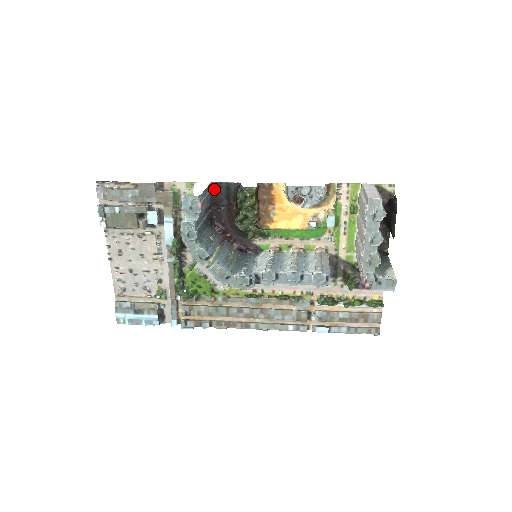
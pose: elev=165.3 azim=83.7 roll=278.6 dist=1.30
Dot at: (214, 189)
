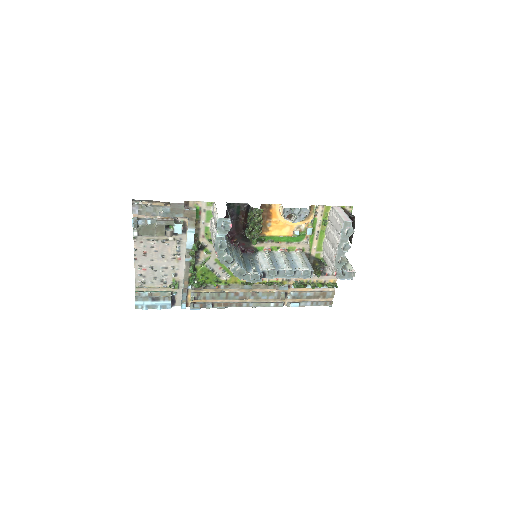
Dot at: (228, 207)
